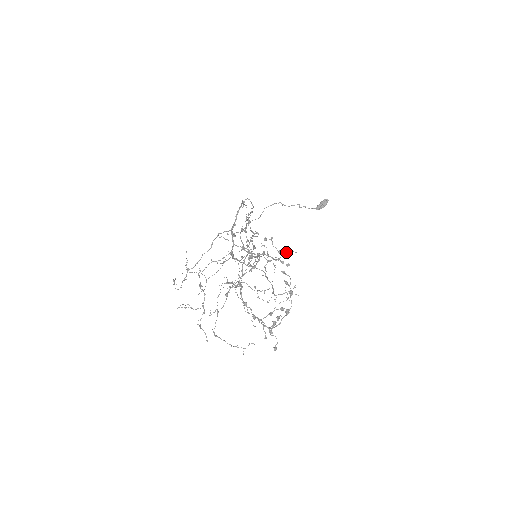
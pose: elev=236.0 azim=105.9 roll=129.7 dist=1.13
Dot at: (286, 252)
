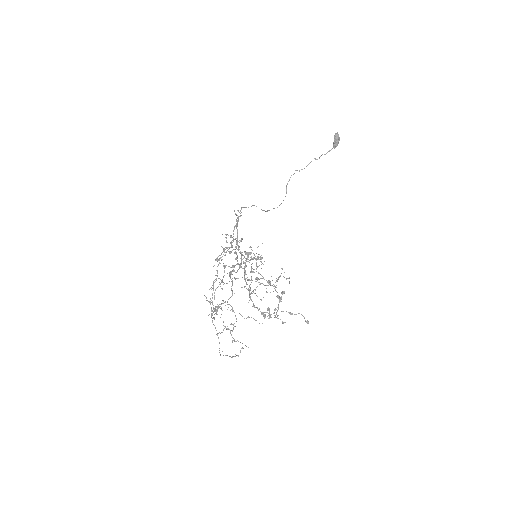
Dot at: occluded
